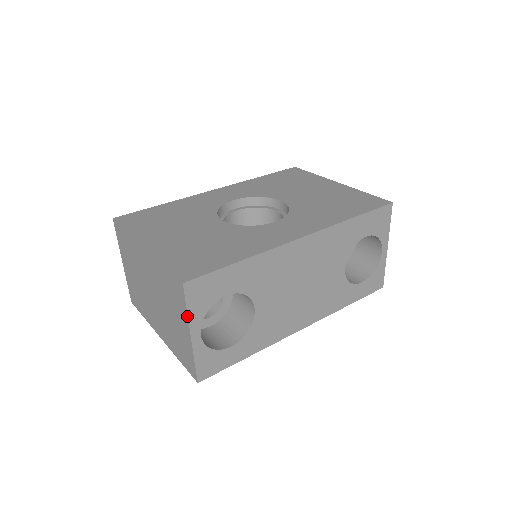
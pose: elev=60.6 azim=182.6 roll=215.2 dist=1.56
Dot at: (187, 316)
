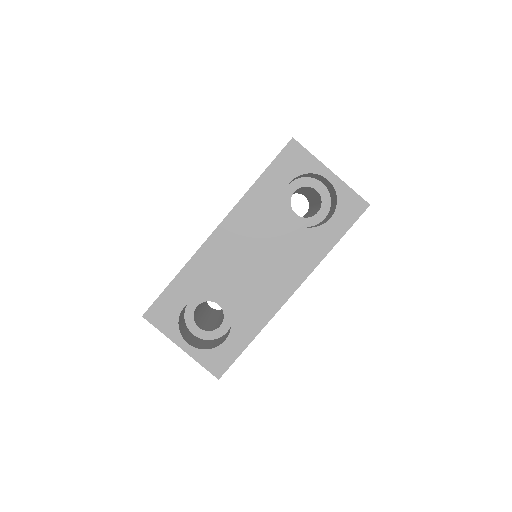
Dot at: occluded
